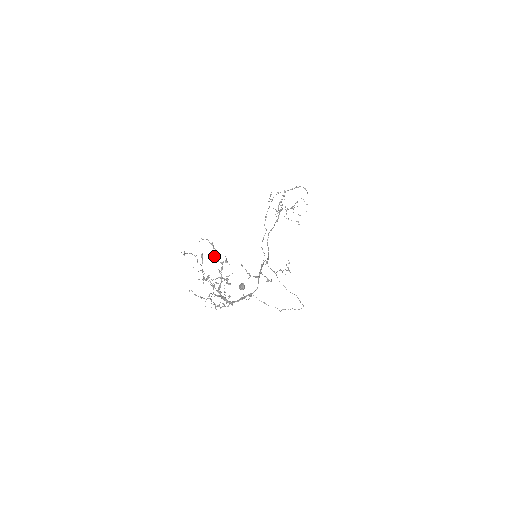
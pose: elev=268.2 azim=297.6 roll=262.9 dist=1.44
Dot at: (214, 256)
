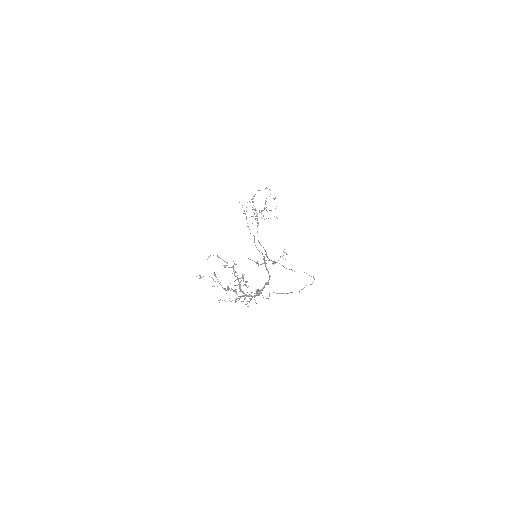
Dot at: (224, 265)
